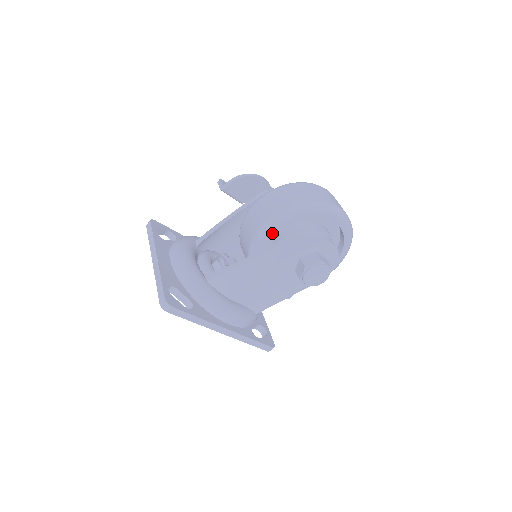
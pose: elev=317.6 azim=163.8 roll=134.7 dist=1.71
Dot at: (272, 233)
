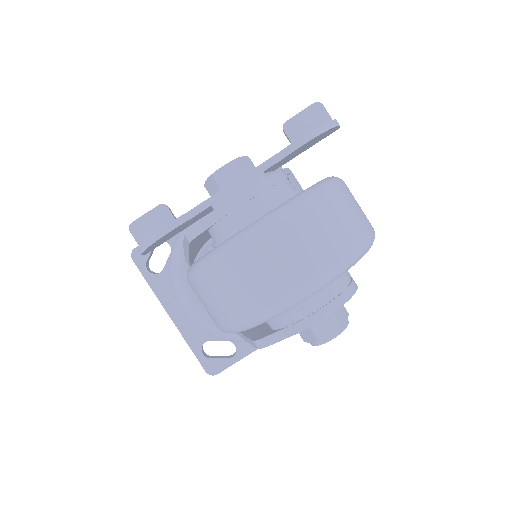
Dot at: occluded
